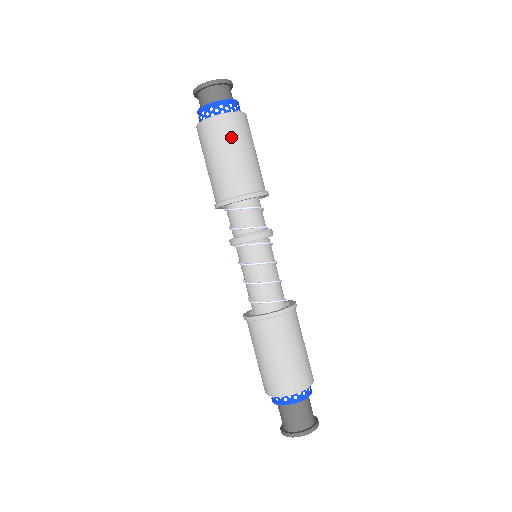
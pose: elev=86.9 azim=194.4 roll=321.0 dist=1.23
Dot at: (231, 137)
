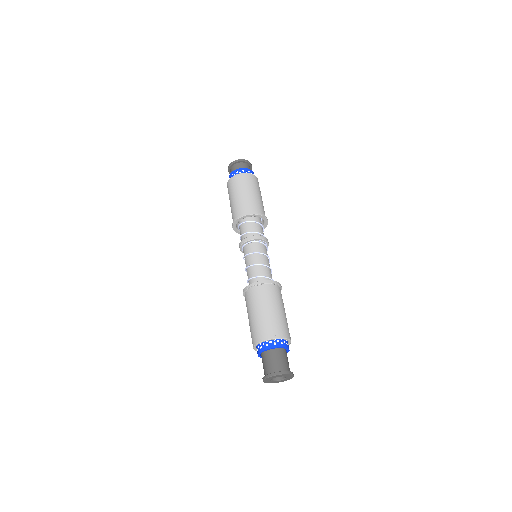
Dot at: (254, 185)
